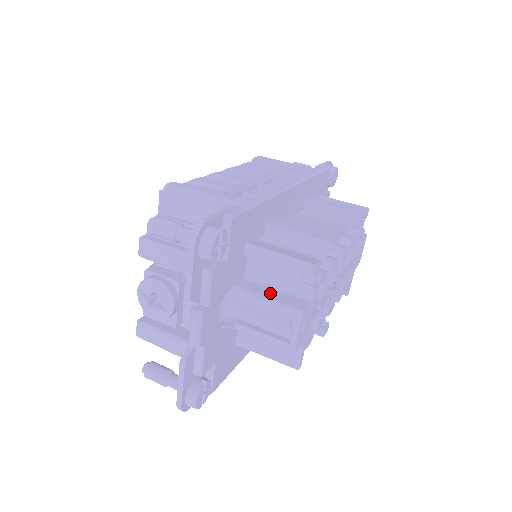
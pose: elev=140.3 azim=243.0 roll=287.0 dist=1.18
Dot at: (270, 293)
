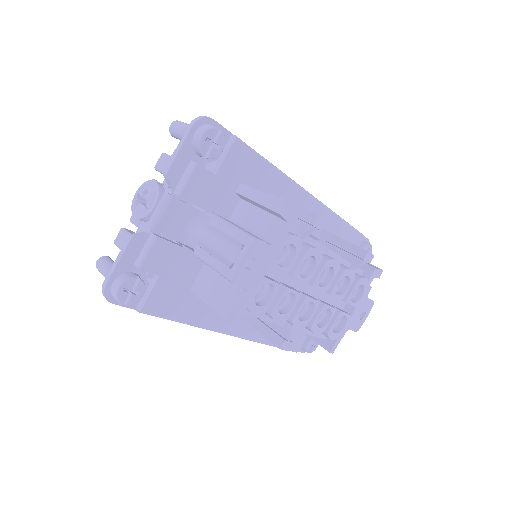
Dot at: (239, 227)
